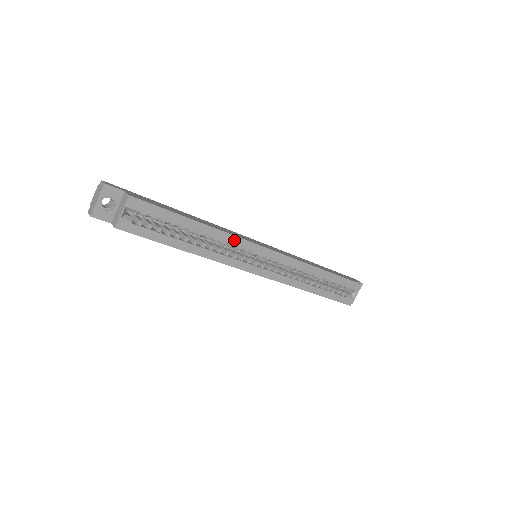
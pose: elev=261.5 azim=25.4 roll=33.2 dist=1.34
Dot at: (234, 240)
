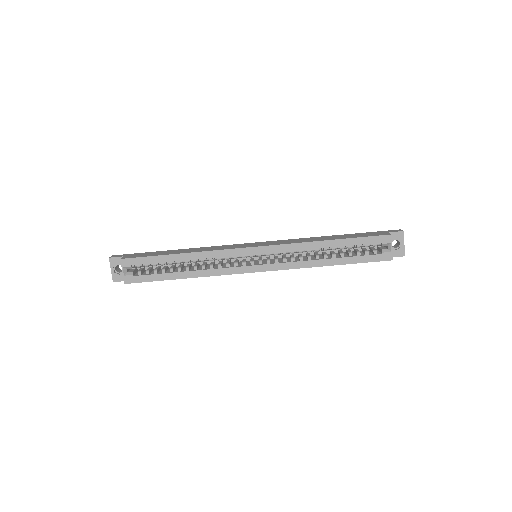
Dot at: (217, 254)
